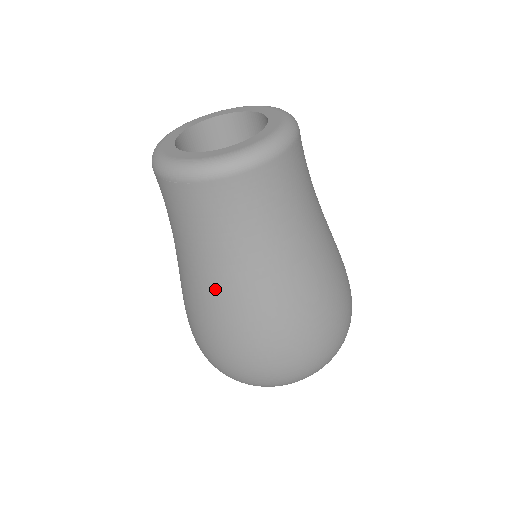
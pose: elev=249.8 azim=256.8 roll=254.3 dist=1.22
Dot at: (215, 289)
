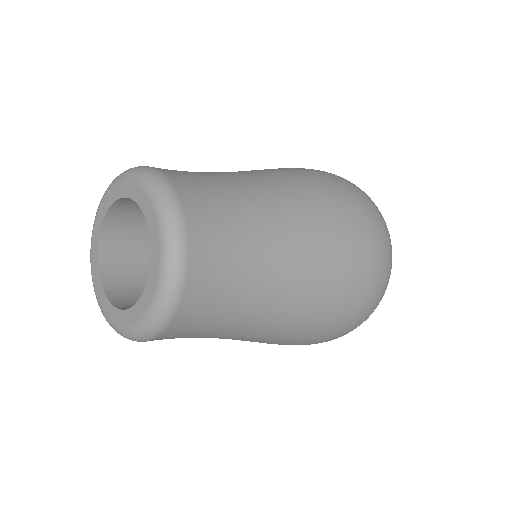
Dot at: occluded
